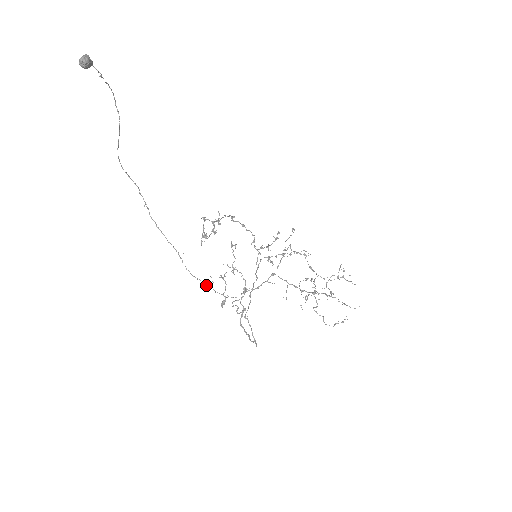
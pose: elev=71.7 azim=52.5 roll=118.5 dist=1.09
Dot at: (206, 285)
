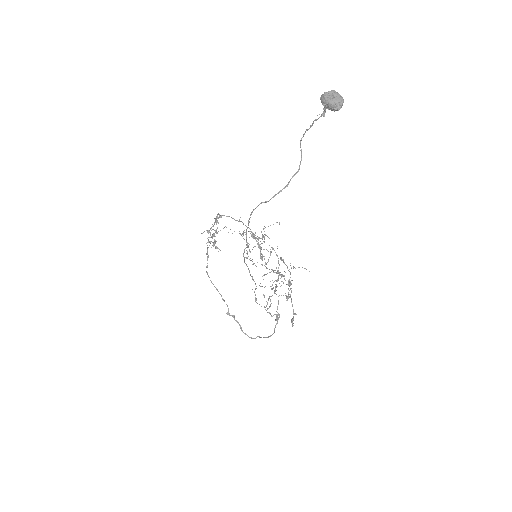
Dot at: (261, 306)
